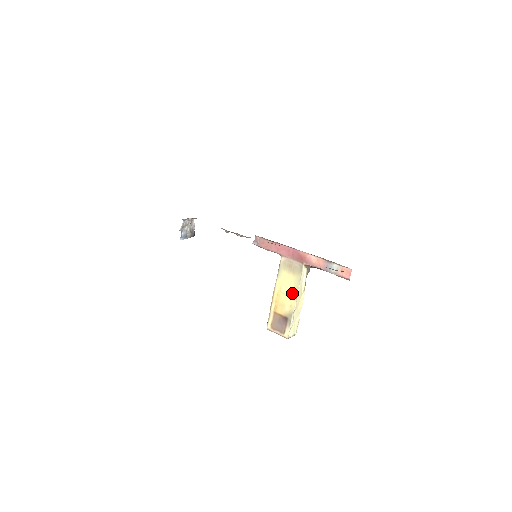
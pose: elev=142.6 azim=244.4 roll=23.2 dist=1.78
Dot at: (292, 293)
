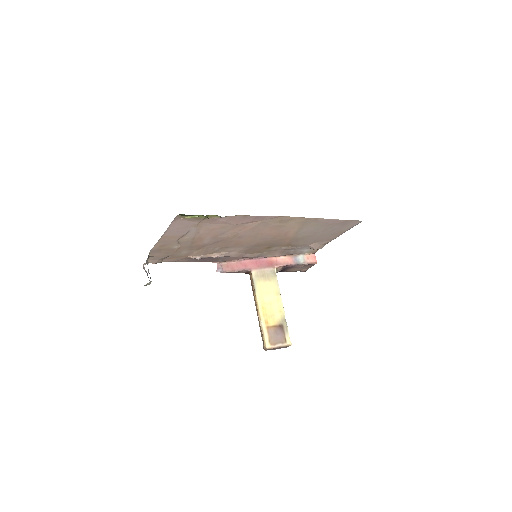
Dot at: (276, 299)
